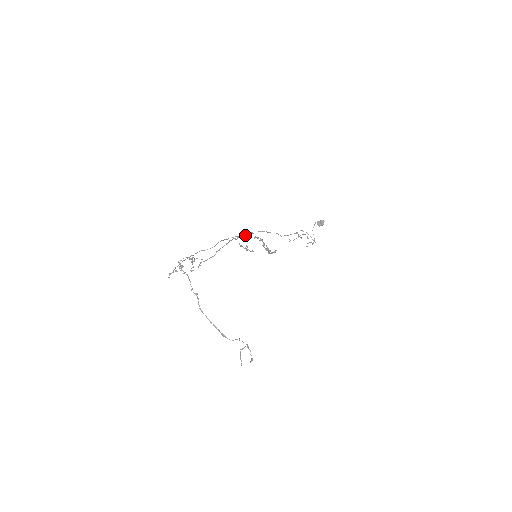
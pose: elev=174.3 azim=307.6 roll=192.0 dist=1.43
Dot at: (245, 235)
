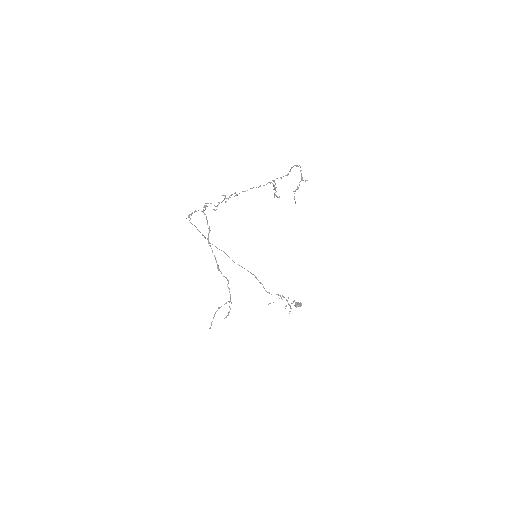
Dot at: (281, 177)
